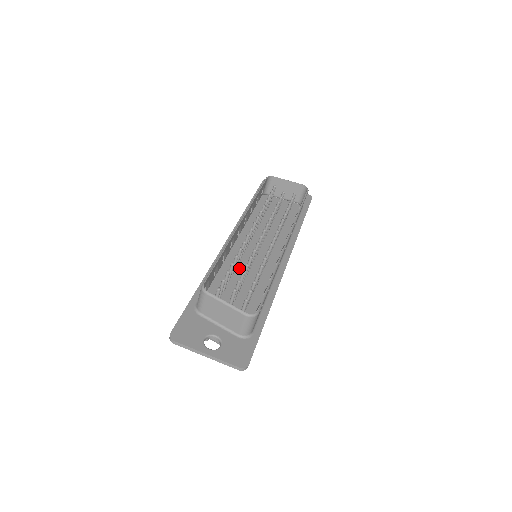
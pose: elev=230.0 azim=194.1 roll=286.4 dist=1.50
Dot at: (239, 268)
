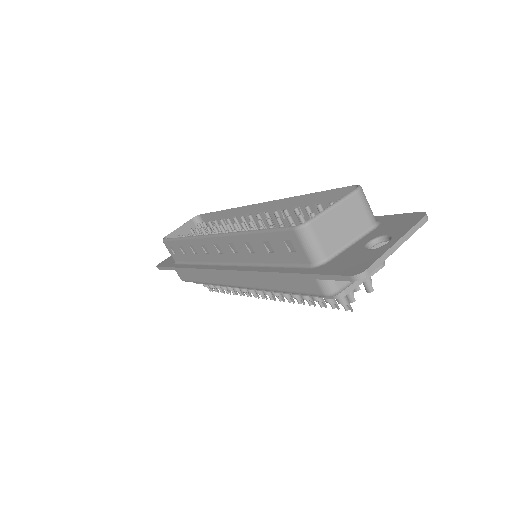
Dot at: occluded
